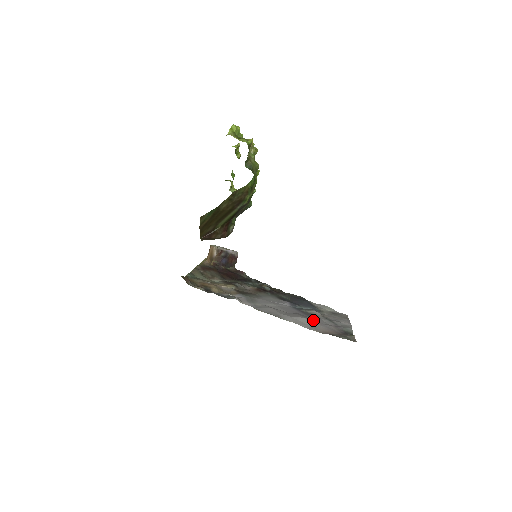
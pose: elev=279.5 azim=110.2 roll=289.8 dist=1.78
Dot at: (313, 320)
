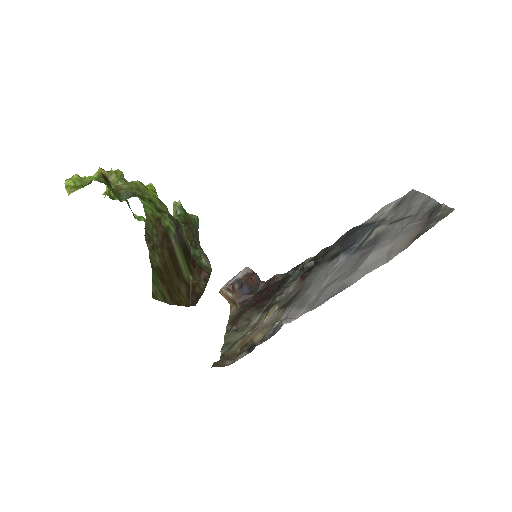
Dot at: (383, 243)
